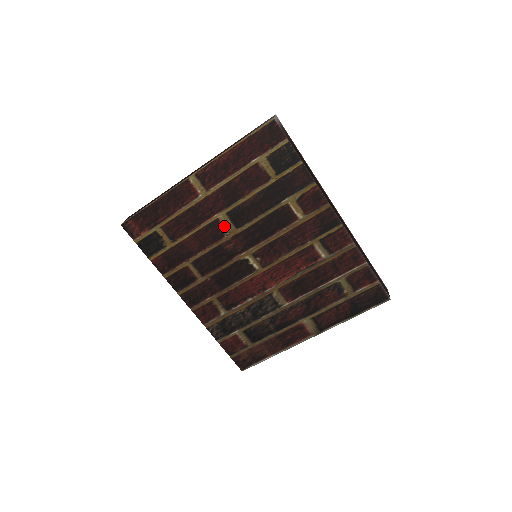
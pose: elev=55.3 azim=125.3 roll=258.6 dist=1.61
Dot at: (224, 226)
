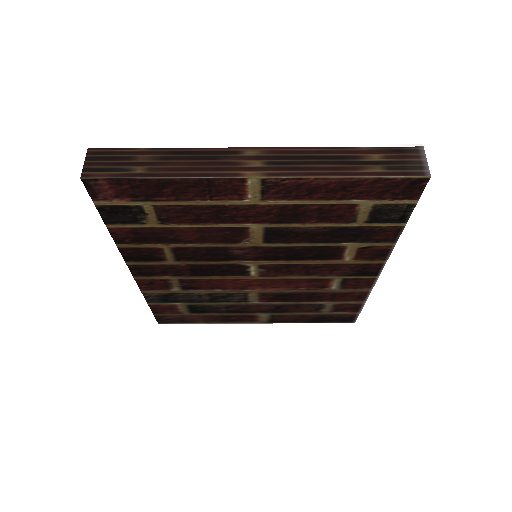
Dot at: (249, 235)
